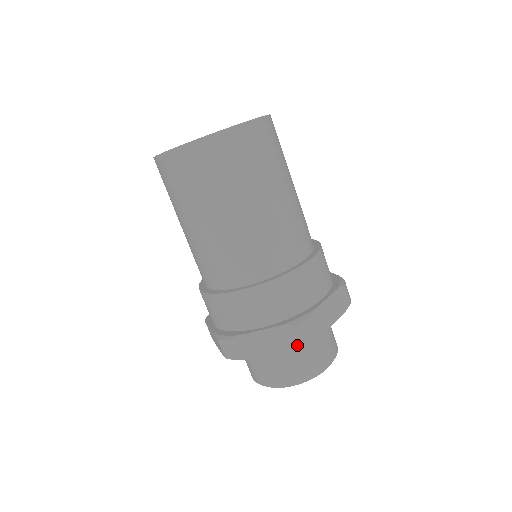
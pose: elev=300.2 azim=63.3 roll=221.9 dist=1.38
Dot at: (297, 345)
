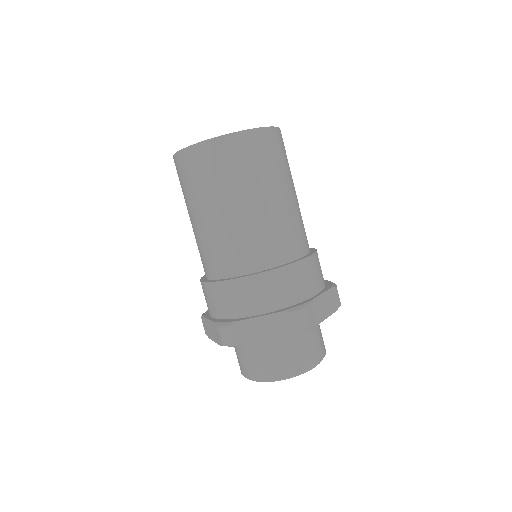
Dot at: (294, 332)
